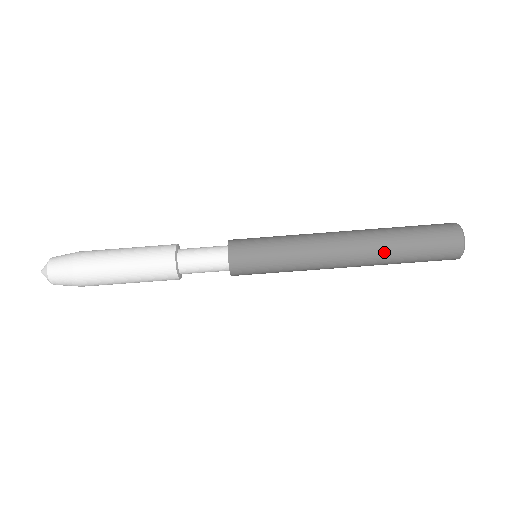
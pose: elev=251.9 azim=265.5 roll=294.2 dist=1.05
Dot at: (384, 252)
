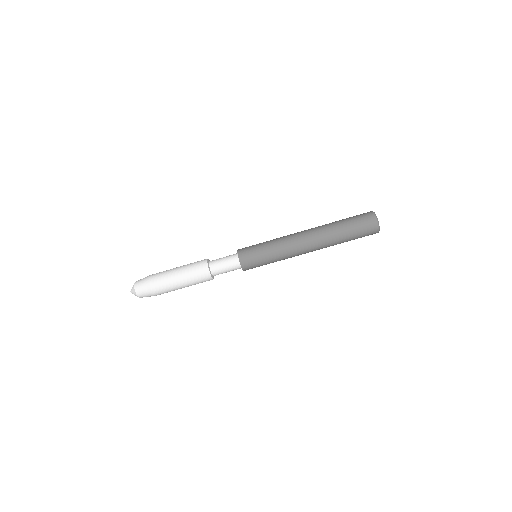
Dot at: (331, 240)
